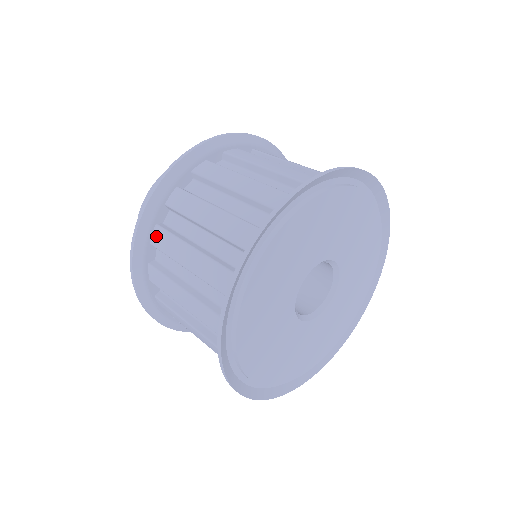
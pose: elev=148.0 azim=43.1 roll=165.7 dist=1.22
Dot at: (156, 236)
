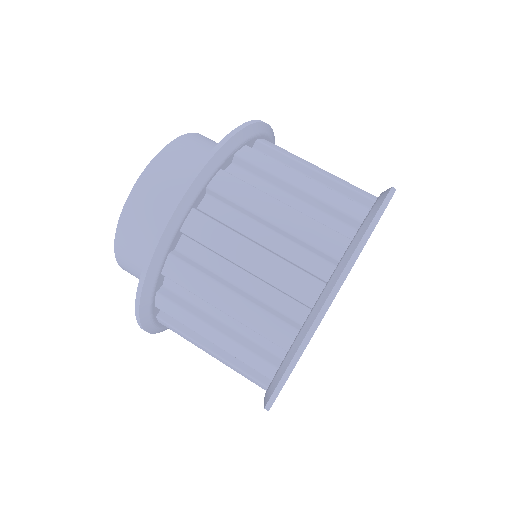
Dot at: occluded
